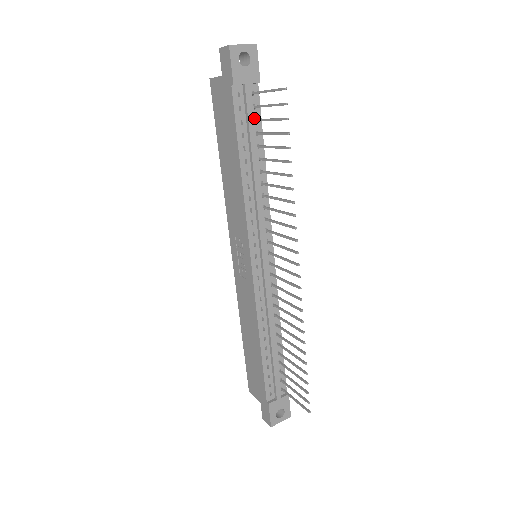
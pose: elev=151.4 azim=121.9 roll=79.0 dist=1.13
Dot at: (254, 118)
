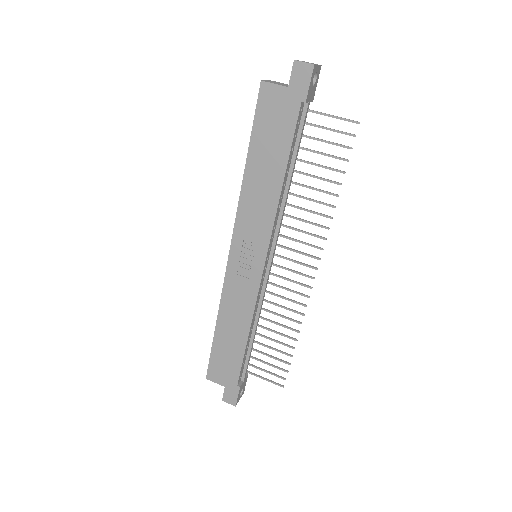
Dot at: occluded
